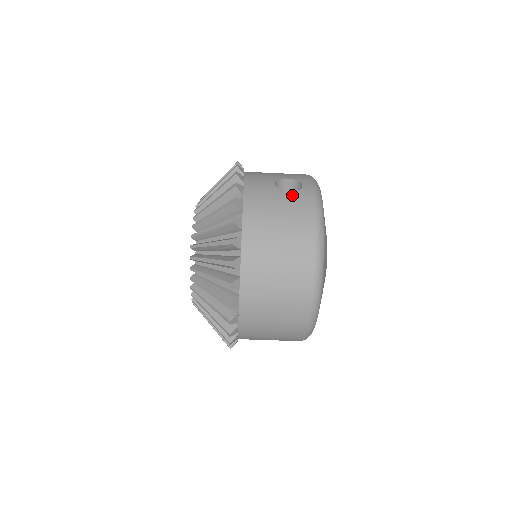
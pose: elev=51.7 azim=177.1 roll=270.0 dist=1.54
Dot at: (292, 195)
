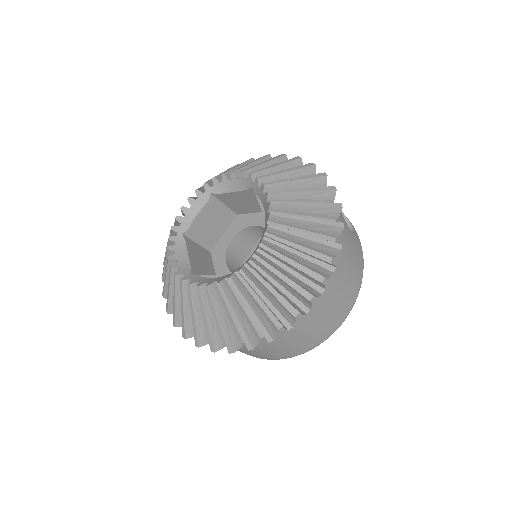
Dot at: (354, 236)
